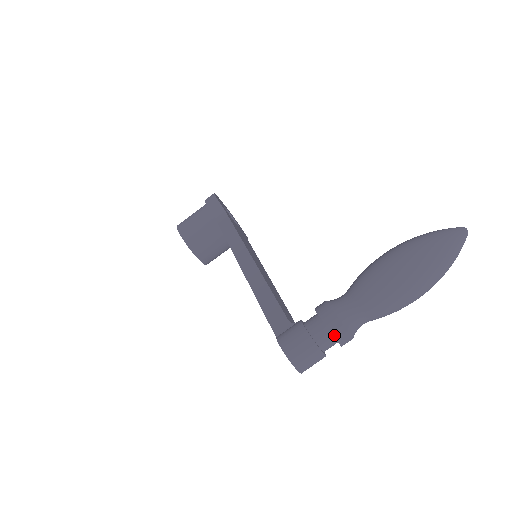
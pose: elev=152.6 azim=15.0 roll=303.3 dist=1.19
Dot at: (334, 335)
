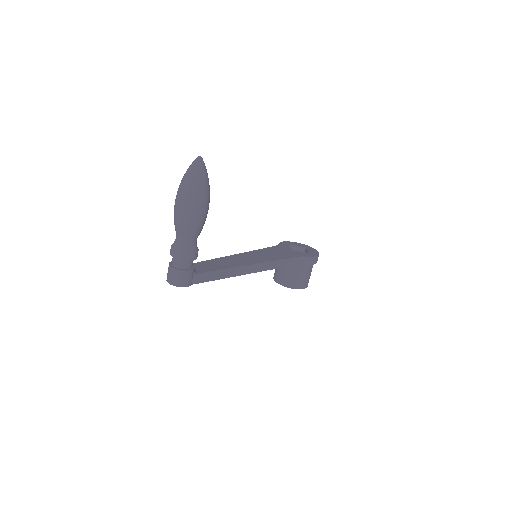
Dot at: (171, 255)
